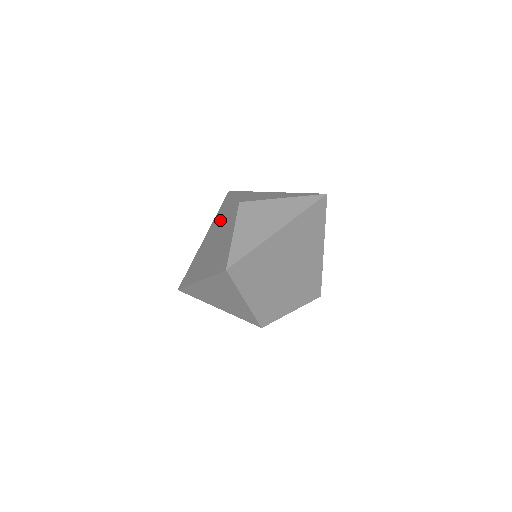
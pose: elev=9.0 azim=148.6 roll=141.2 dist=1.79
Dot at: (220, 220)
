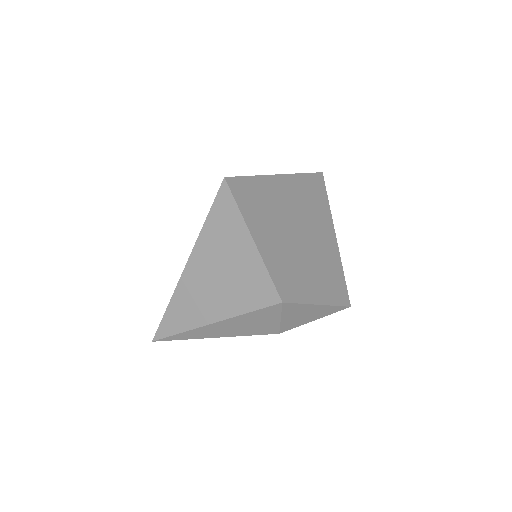
Dot at: occluded
